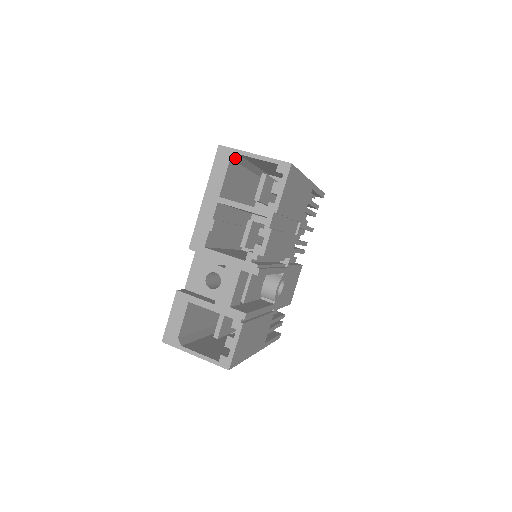
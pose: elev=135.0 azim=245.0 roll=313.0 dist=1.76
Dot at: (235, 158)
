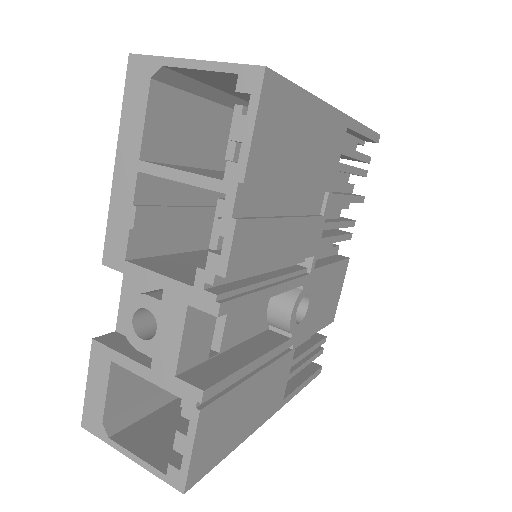
Dot at: (164, 77)
